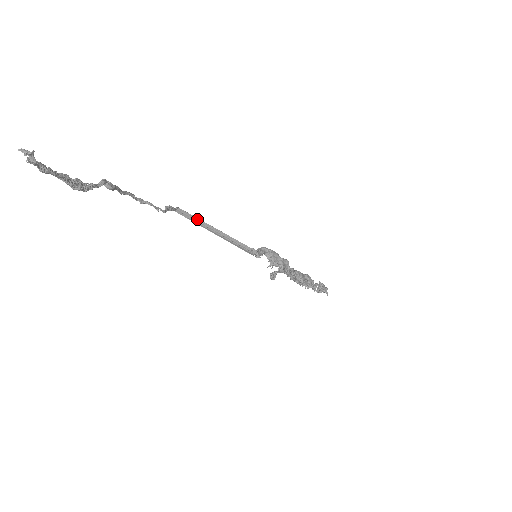
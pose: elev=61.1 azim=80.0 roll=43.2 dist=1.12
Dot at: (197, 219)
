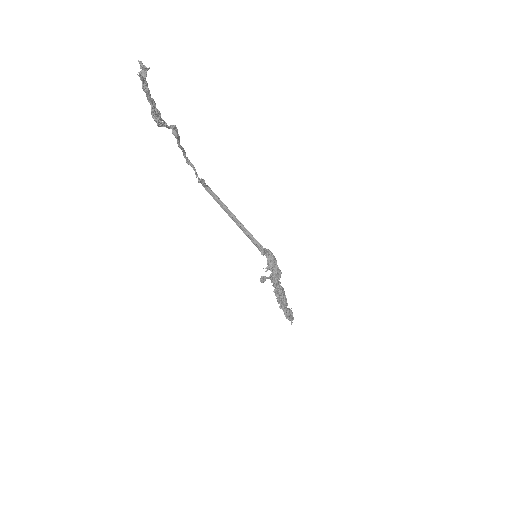
Dot at: (221, 202)
